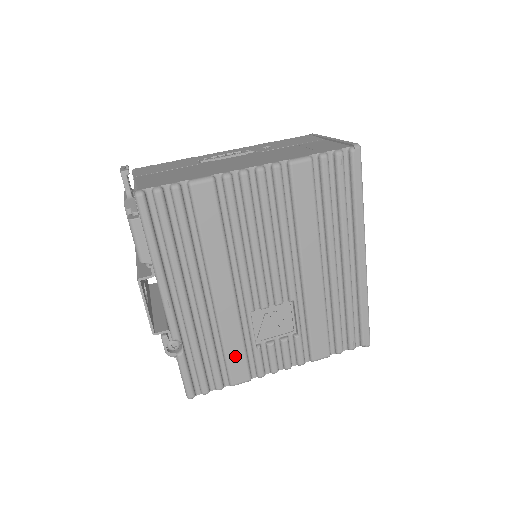
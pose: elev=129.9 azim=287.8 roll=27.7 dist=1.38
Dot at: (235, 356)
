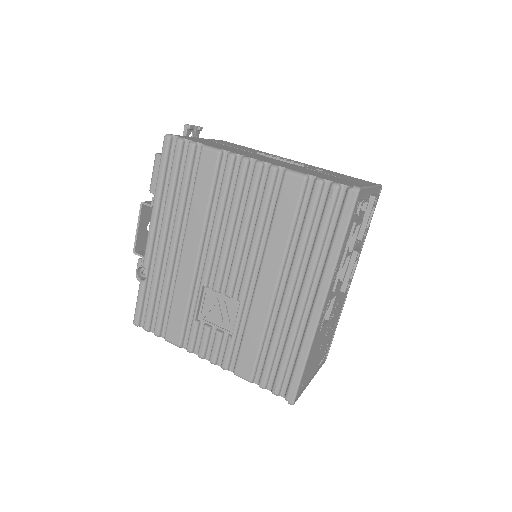
Dot at: (177, 315)
